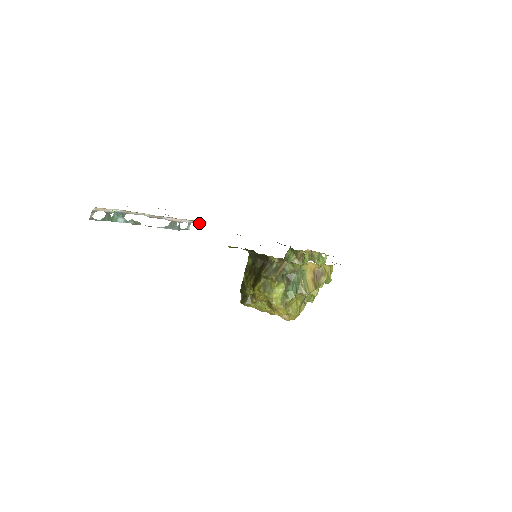
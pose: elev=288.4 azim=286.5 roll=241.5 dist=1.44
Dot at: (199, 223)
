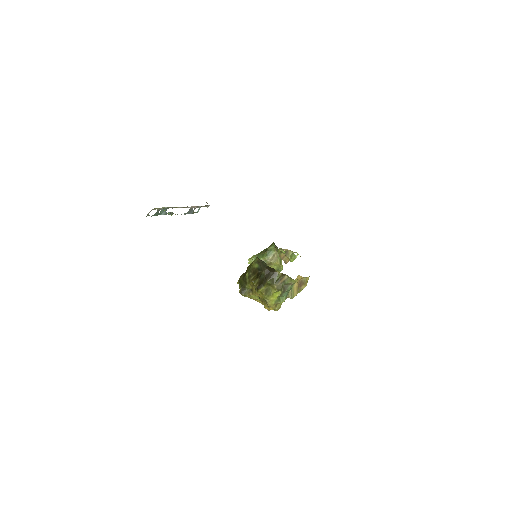
Dot at: (205, 206)
